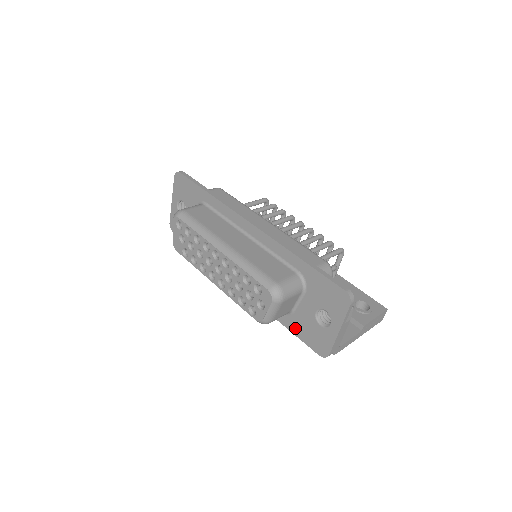
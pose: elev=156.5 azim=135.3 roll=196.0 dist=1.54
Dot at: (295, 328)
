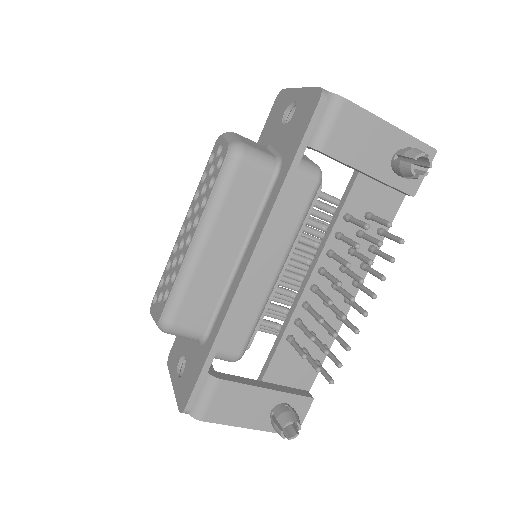
Dot at: (293, 148)
